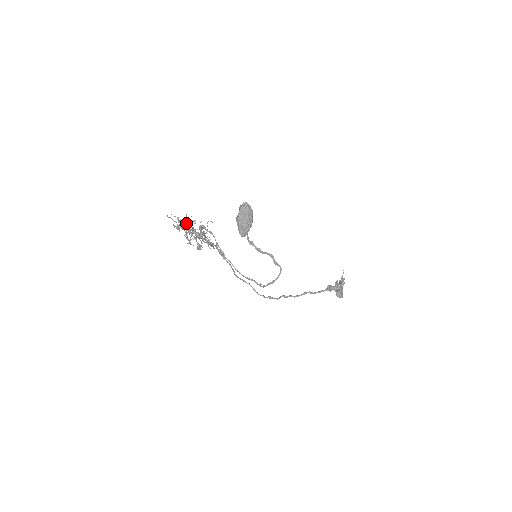
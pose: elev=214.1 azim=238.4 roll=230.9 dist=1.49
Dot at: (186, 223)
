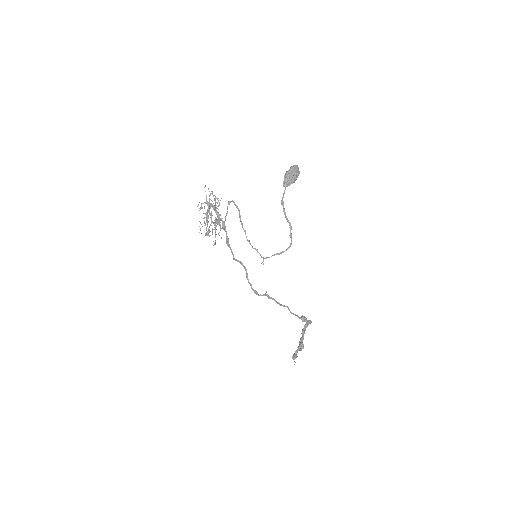
Dot at: (217, 198)
